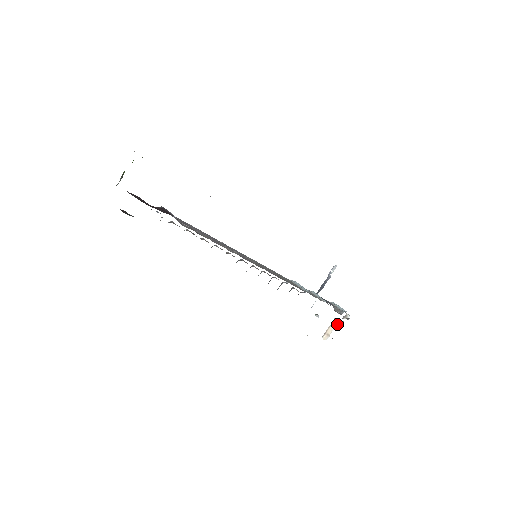
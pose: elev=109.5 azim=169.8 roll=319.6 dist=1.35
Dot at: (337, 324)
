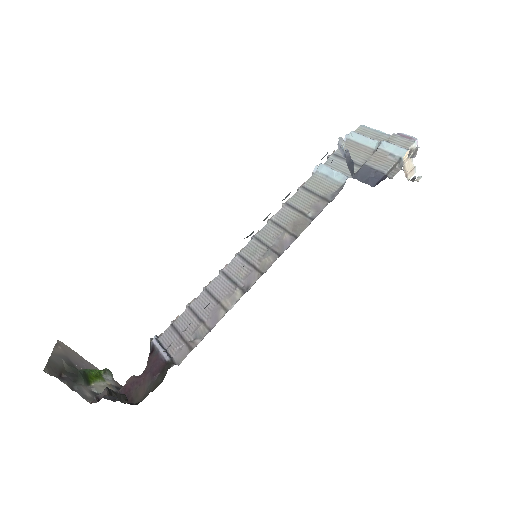
Dot at: occluded
